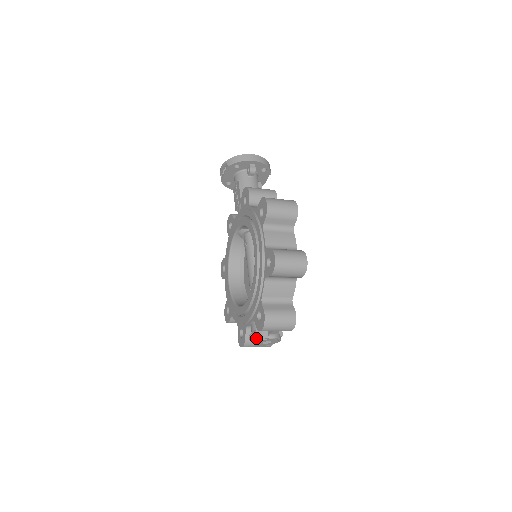
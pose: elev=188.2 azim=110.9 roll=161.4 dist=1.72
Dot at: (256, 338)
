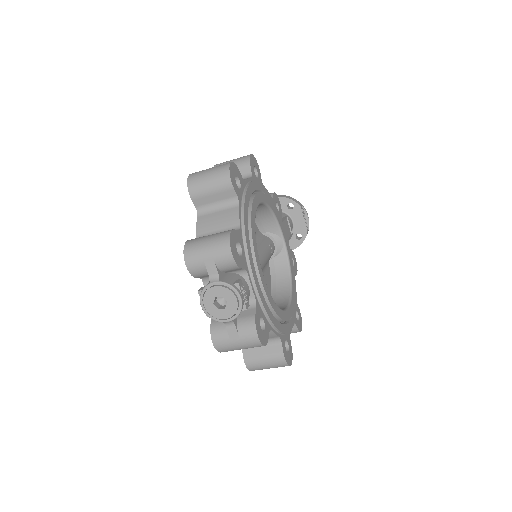
Dot at: (200, 296)
